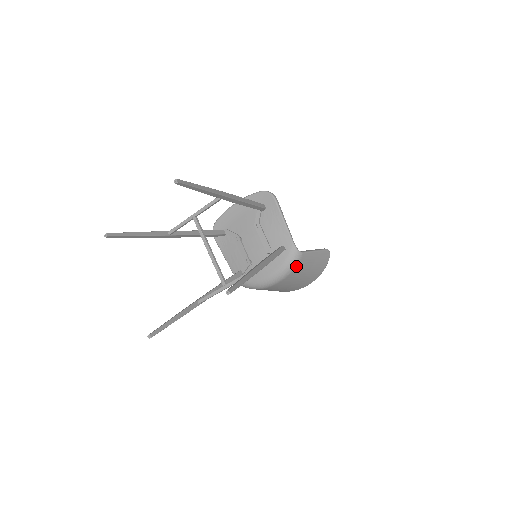
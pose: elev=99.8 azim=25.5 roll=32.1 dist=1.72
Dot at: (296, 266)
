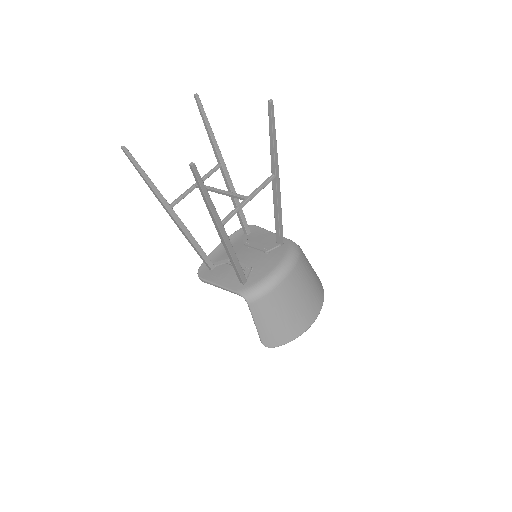
Dot at: (299, 257)
